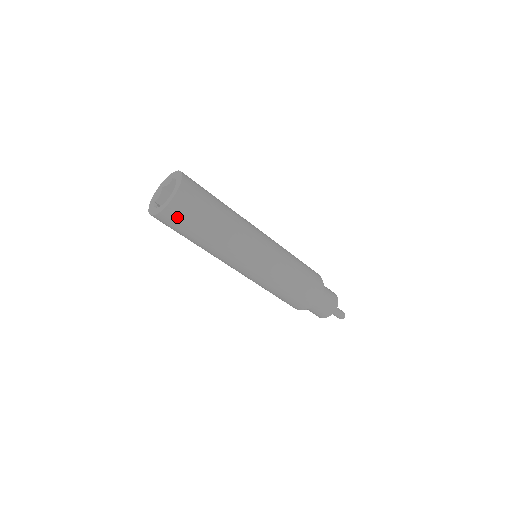
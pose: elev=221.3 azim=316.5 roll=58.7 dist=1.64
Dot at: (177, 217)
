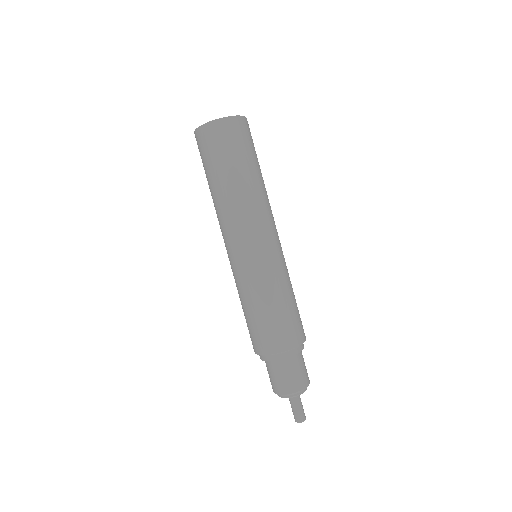
Dot at: (218, 137)
